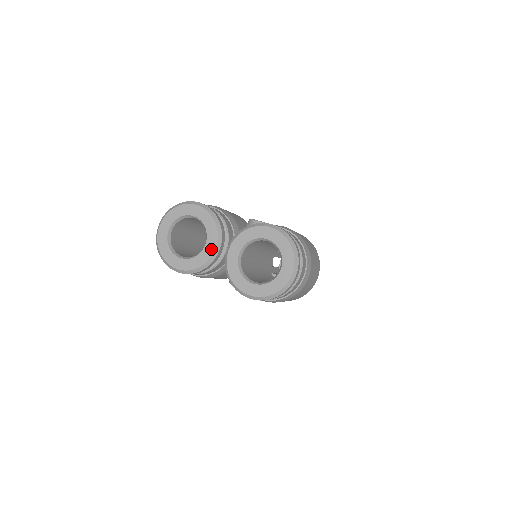
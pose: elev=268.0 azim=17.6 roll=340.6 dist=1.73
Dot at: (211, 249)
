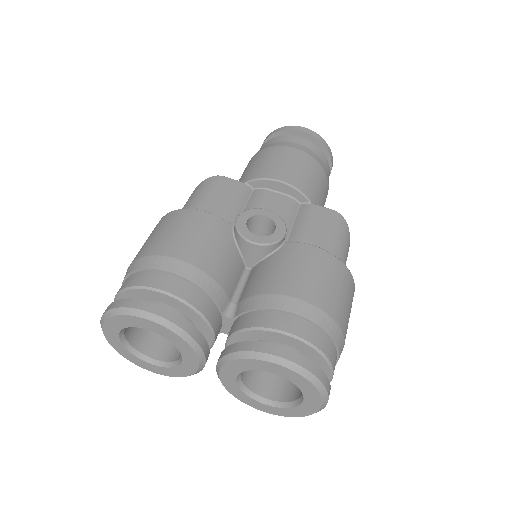
Dot at: (193, 366)
